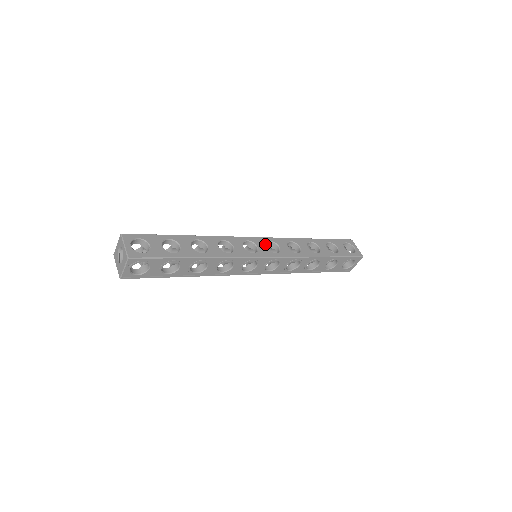
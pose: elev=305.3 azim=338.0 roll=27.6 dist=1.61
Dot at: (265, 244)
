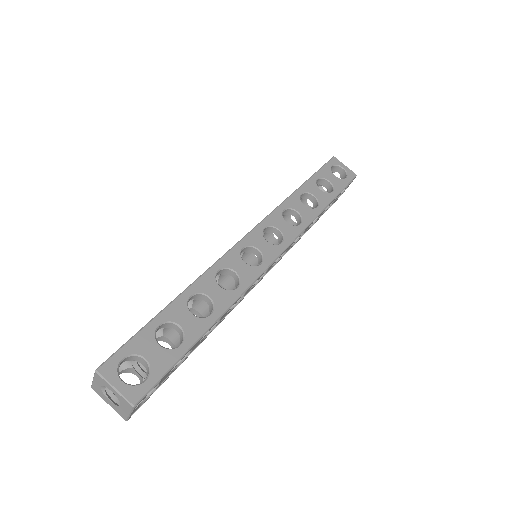
Dot at: (263, 238)
